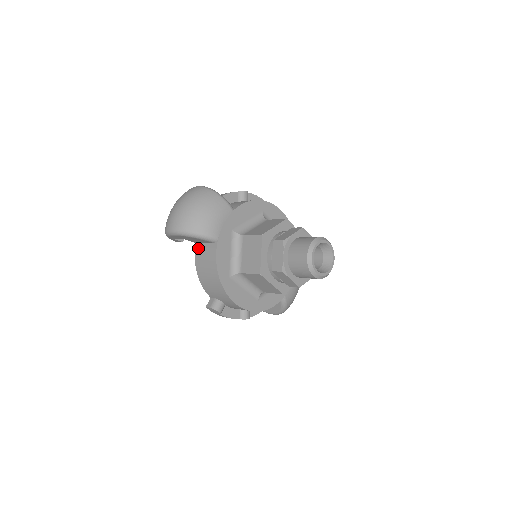
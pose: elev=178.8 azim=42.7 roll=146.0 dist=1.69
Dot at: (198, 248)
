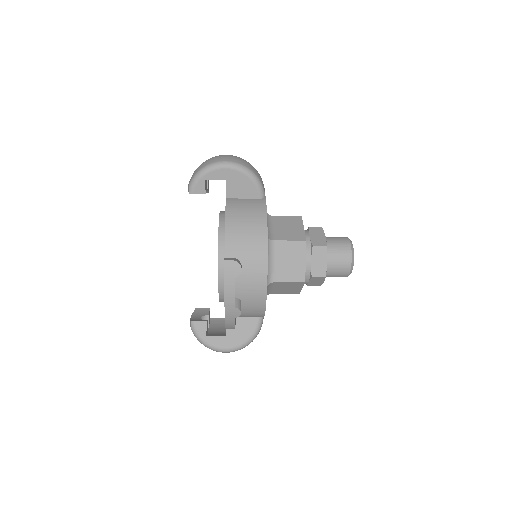
Dot at: (232, 200)
